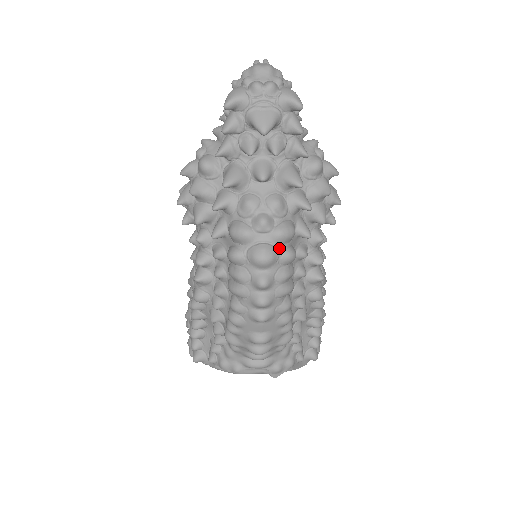
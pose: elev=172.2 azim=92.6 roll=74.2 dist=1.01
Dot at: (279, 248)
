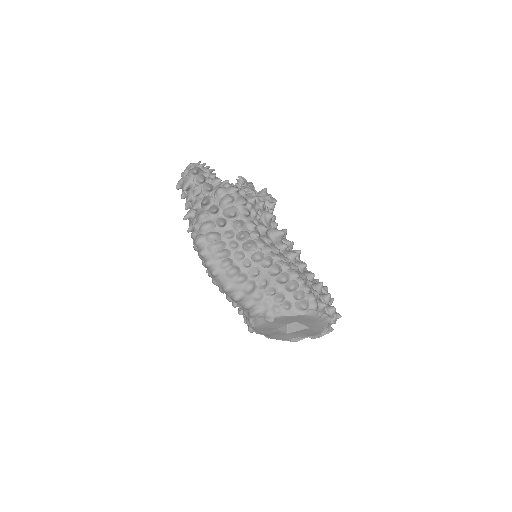
Dot at: (205, 234)
